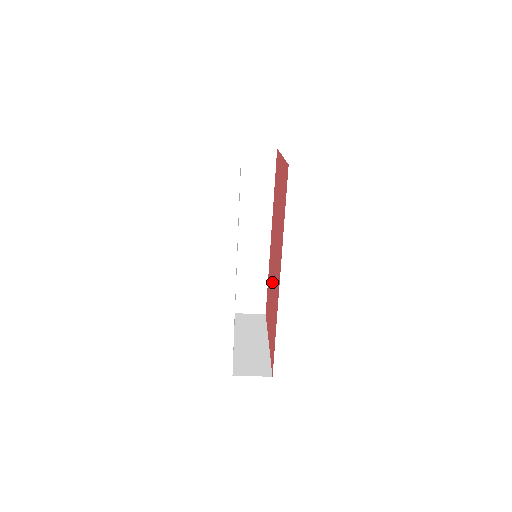
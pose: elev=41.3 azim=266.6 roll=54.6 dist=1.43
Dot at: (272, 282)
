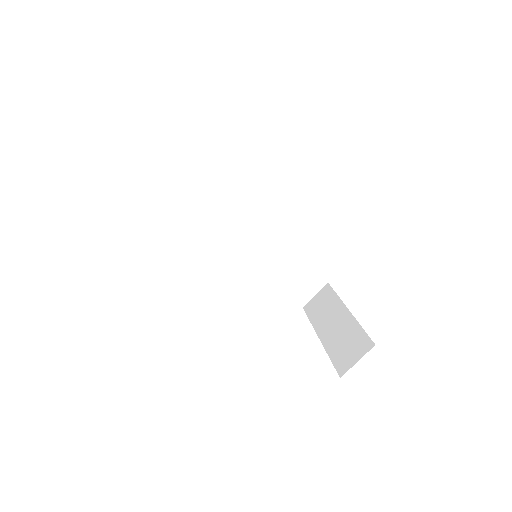
Dot at: occluded
